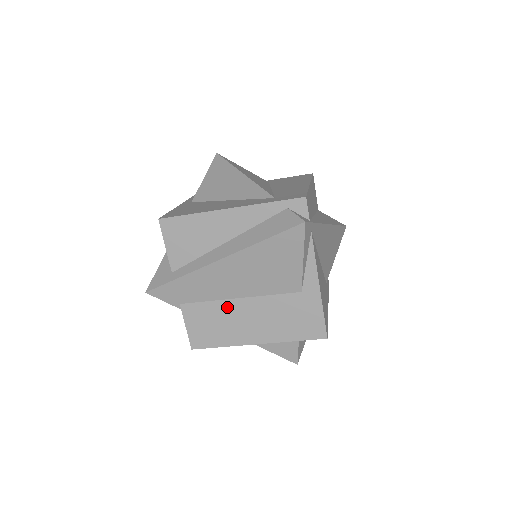
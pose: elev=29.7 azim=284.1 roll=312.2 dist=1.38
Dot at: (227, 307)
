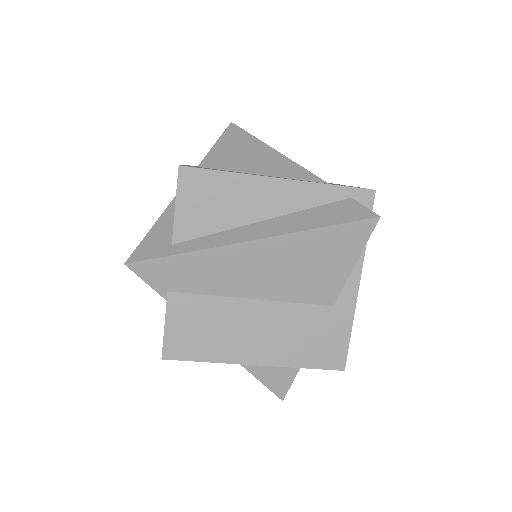
Dot at: (233, 308)
